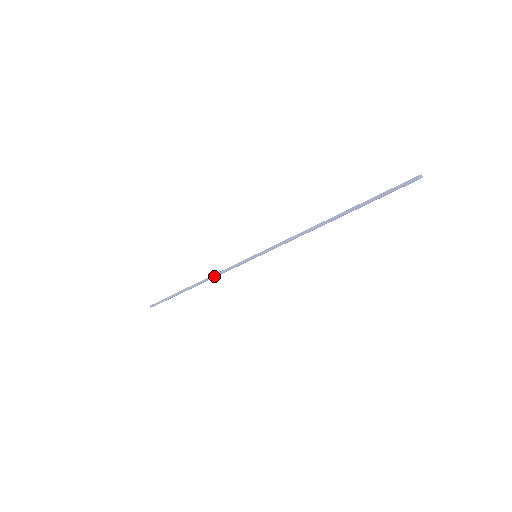
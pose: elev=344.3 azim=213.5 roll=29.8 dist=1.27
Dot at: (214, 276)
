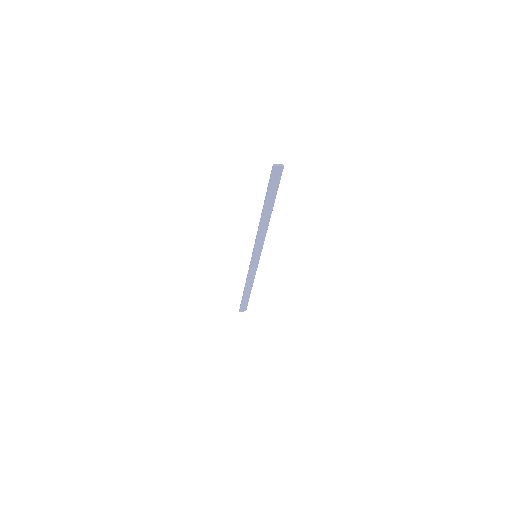
Dot at: (247, 277)
